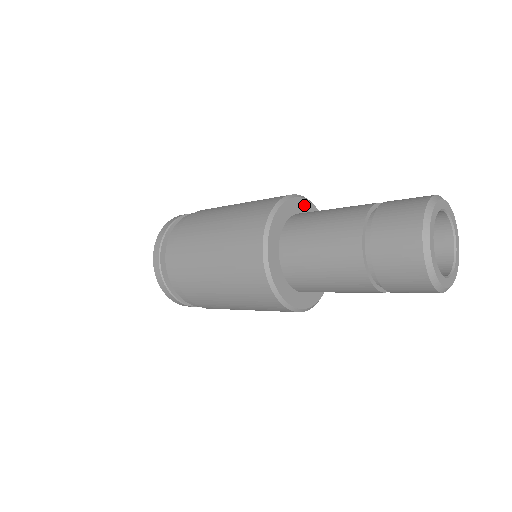
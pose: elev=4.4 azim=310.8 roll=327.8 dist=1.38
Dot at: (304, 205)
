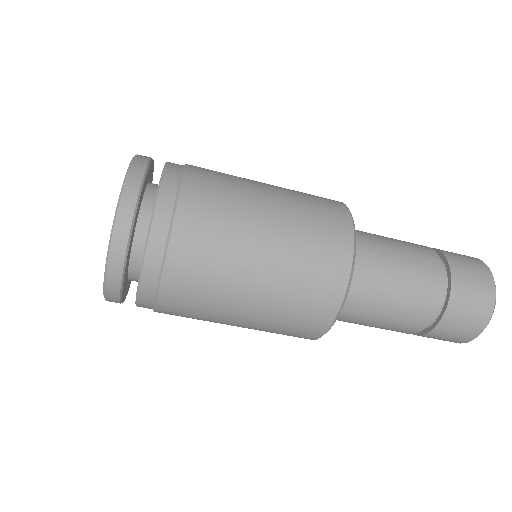
Dot at: occluded
